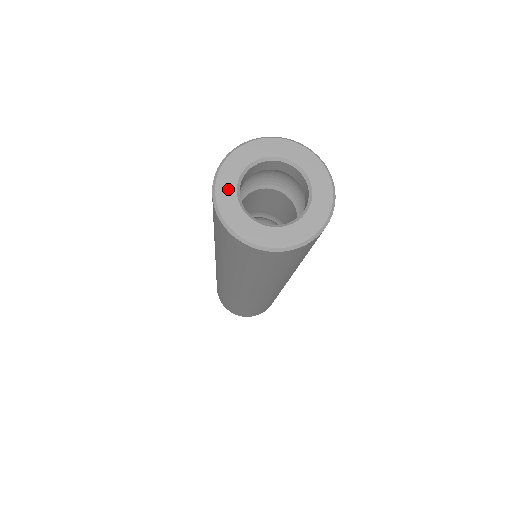
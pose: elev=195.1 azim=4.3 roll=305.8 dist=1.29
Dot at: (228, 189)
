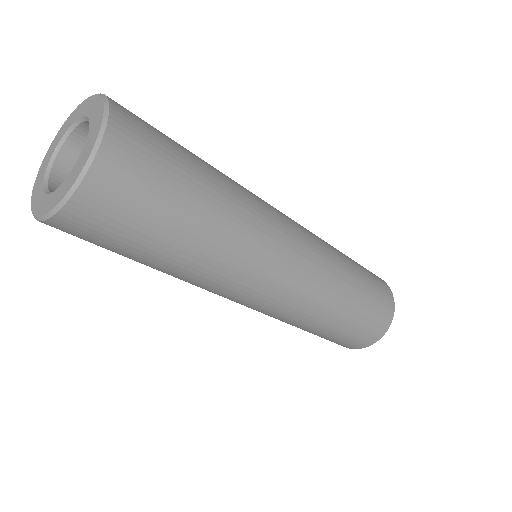
Dot at: (38, 192)
